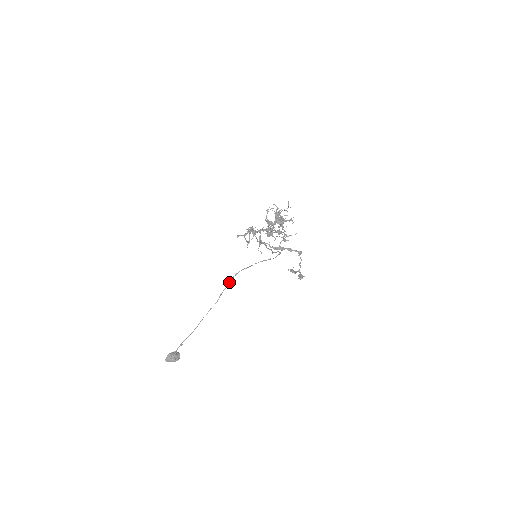
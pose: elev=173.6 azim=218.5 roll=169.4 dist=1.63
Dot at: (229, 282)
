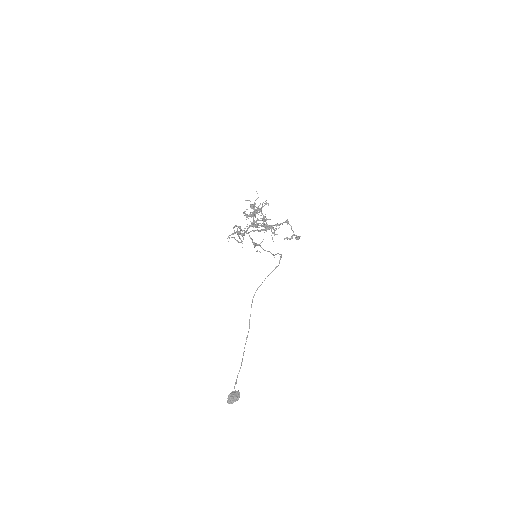
Dot at: (251, 306)
